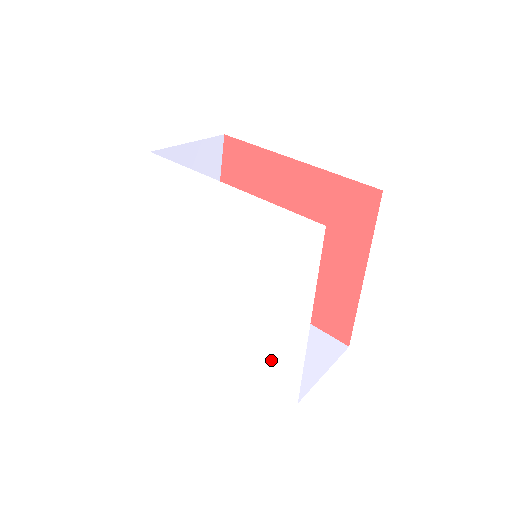
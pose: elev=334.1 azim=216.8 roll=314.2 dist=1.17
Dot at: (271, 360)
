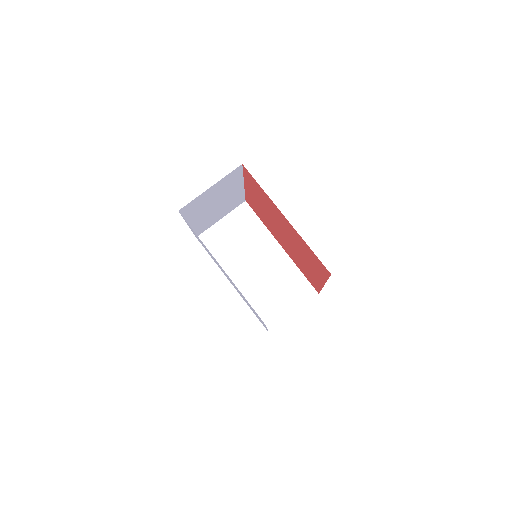
Dot at: occluded
